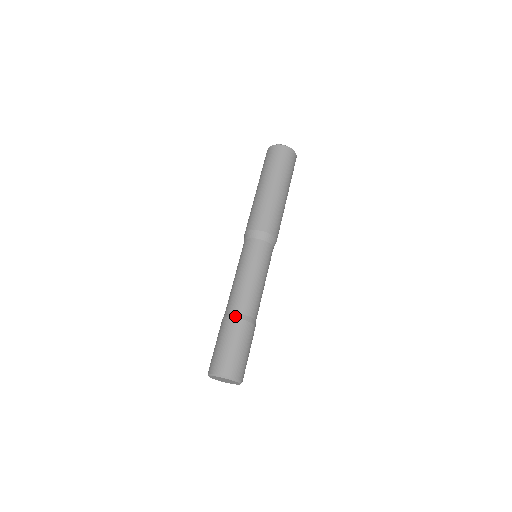
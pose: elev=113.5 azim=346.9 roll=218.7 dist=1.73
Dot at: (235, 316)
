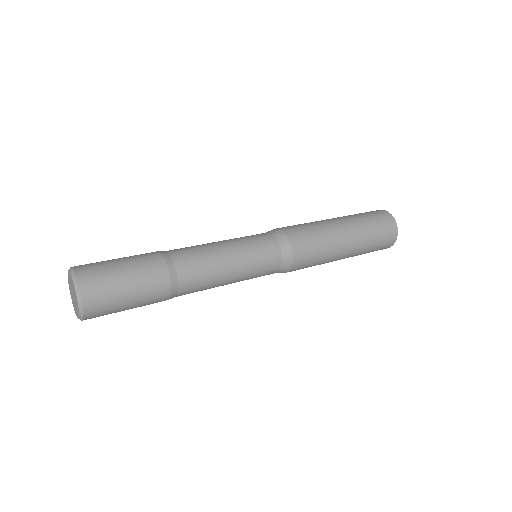
Dot at: (163, 253)
